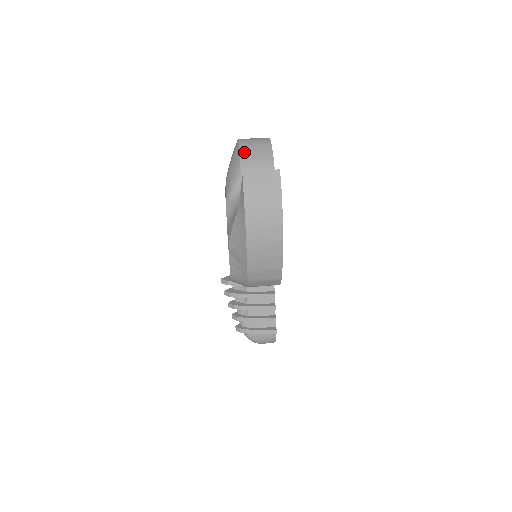
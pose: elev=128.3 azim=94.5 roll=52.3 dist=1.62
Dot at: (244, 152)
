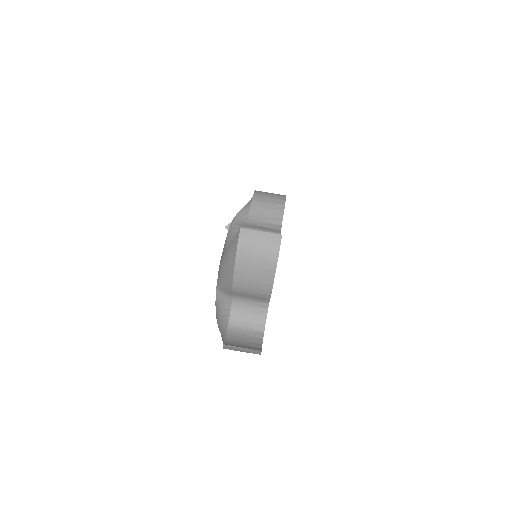
Dot at: (239, 275)
